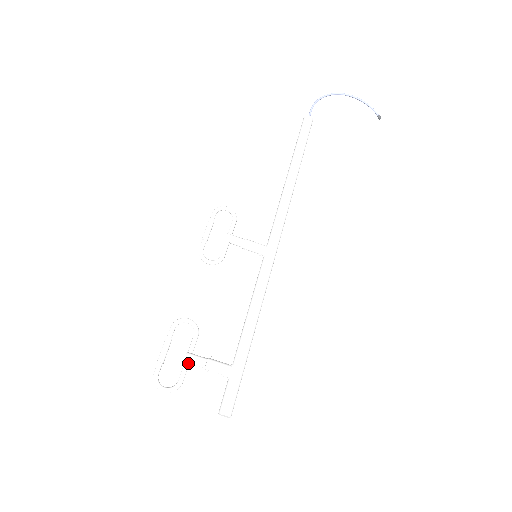
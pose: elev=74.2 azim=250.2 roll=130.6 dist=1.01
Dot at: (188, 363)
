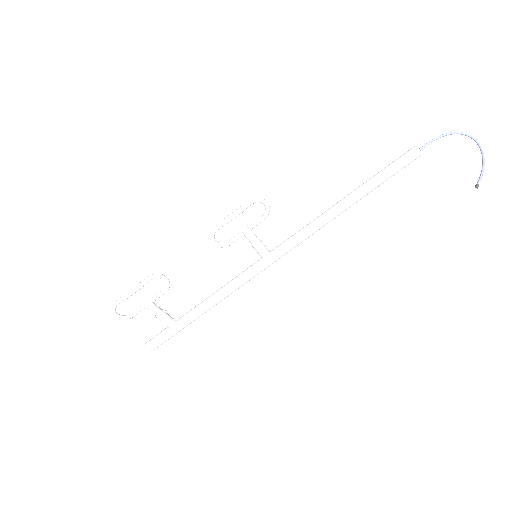
Dot at: occluded
